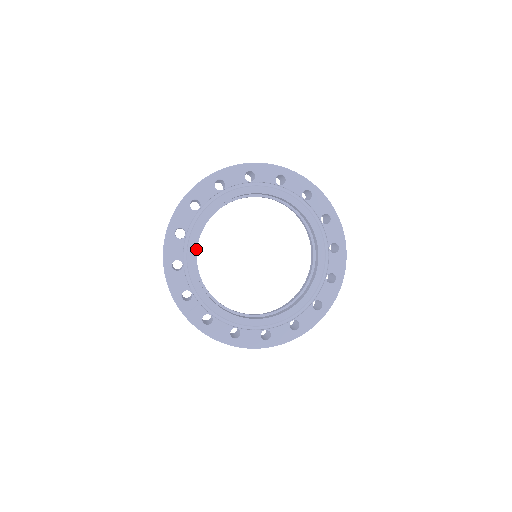
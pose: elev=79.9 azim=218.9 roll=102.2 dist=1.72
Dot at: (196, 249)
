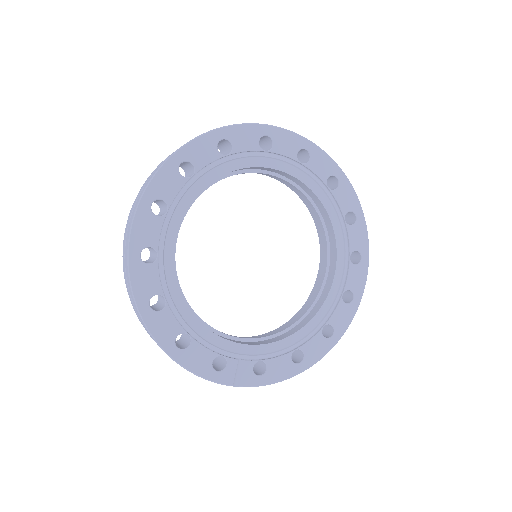
Dot at: (186, 303)
